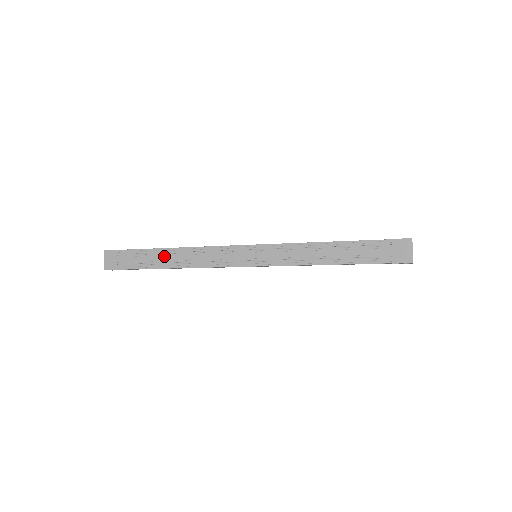
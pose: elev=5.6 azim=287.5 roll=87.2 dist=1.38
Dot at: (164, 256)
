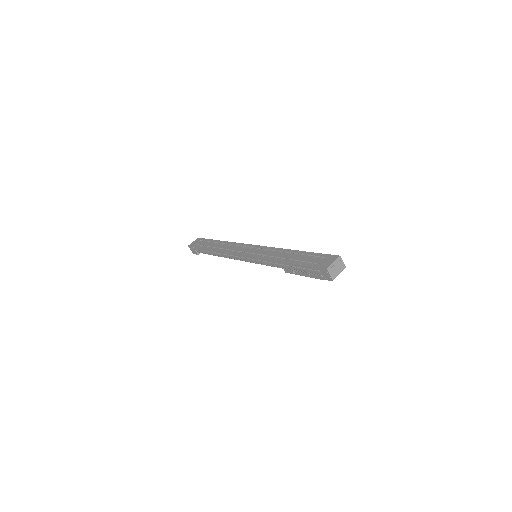
Dot at: (217, 244)
